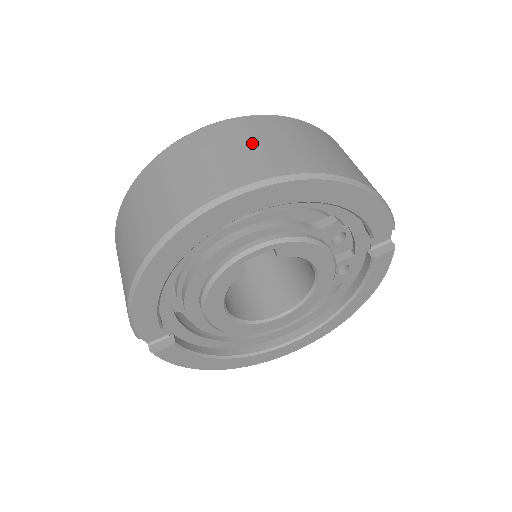
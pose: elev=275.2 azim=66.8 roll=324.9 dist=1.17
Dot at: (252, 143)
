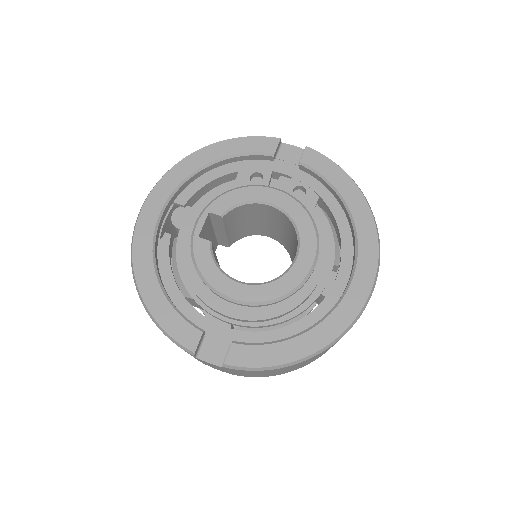
Dot at: occluded
